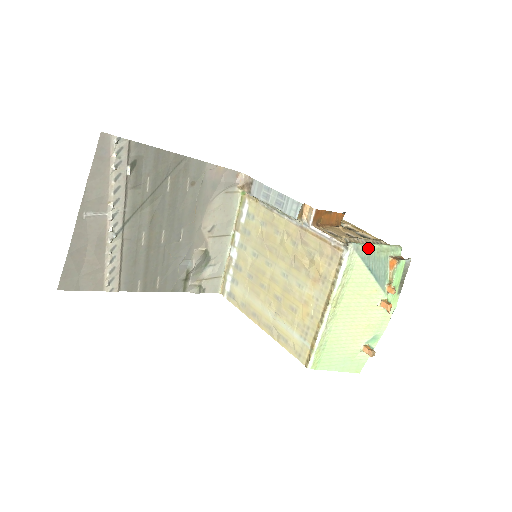
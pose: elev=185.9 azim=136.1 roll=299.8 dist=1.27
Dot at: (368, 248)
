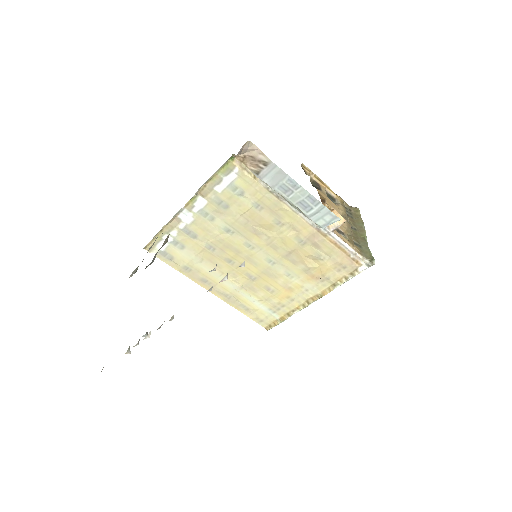
Dot at: occluded
